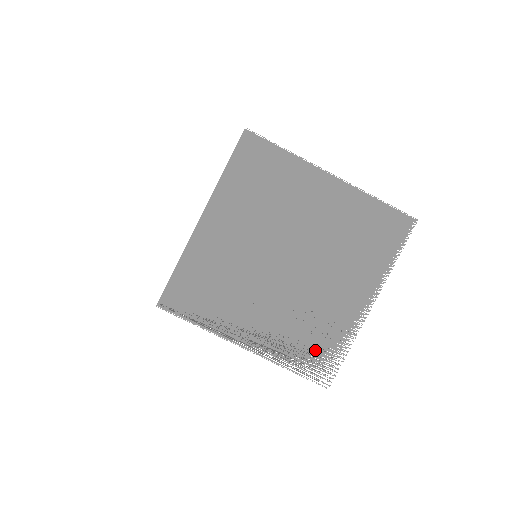
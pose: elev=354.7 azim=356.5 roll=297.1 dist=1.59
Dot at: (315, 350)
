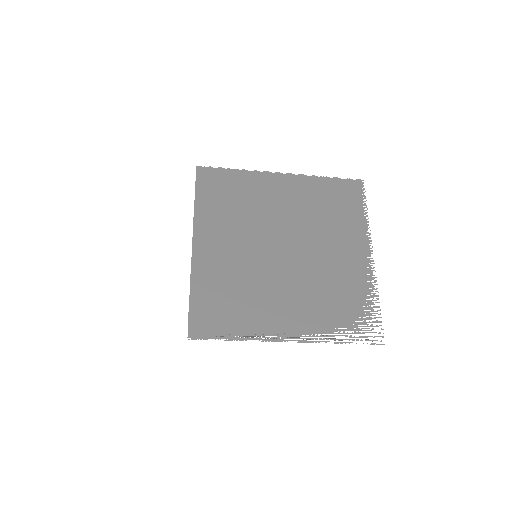
Dot at: (352, 314)
